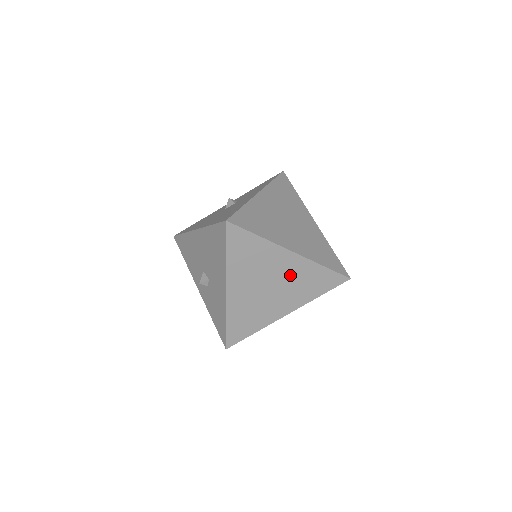
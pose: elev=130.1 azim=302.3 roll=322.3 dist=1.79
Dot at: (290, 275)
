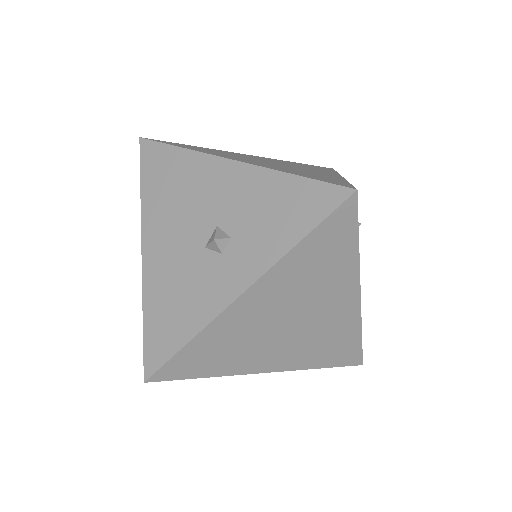
Dot at: occluded
